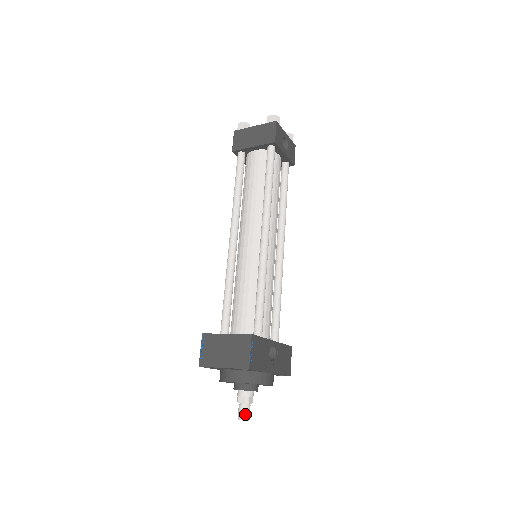
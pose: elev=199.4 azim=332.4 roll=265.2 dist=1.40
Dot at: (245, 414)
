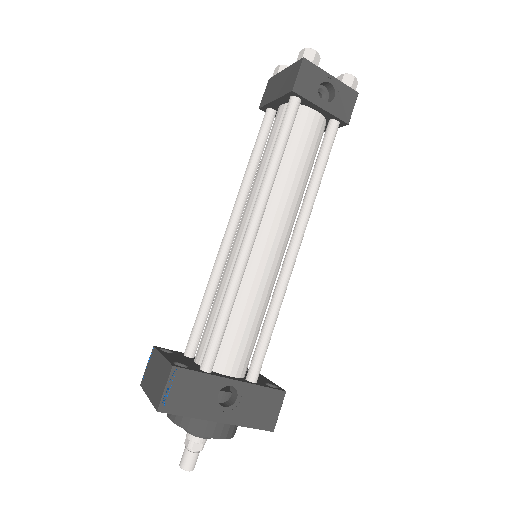
Dot at: (185, 462)
